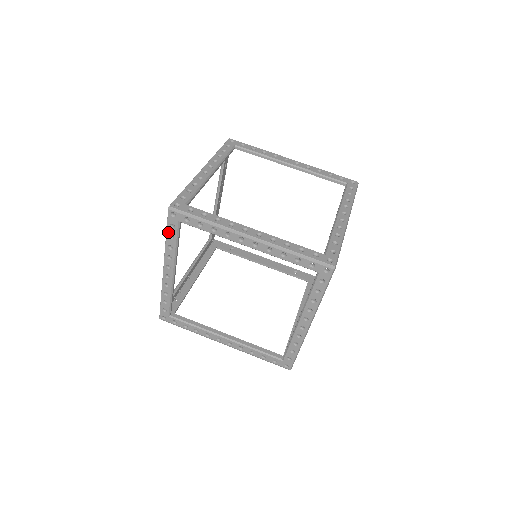
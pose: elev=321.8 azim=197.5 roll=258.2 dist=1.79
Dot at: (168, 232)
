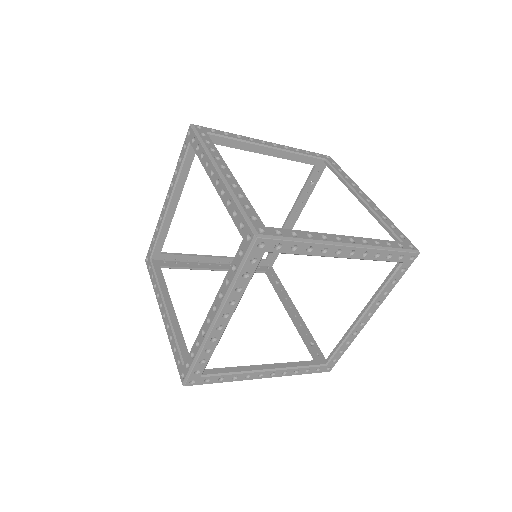
Dot at: (151, 277)
